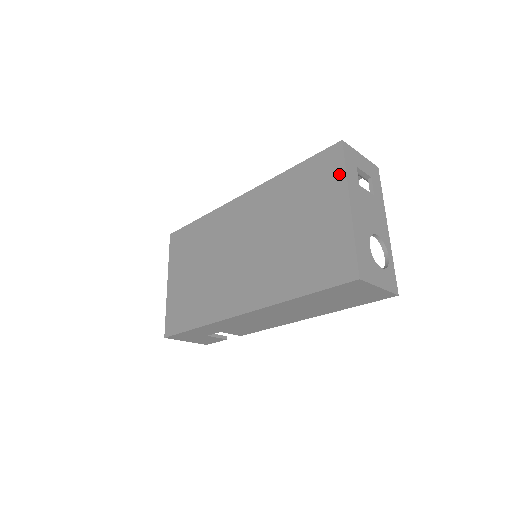
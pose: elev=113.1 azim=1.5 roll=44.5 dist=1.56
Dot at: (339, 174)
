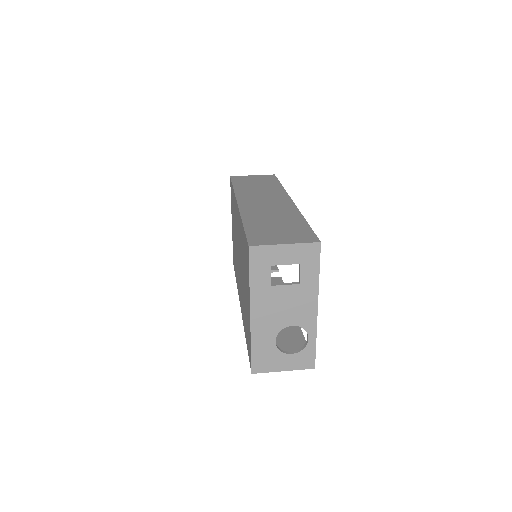
Dot at: (248, 277)
